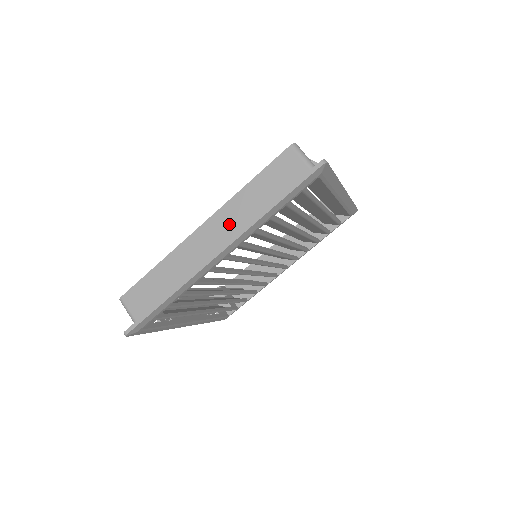
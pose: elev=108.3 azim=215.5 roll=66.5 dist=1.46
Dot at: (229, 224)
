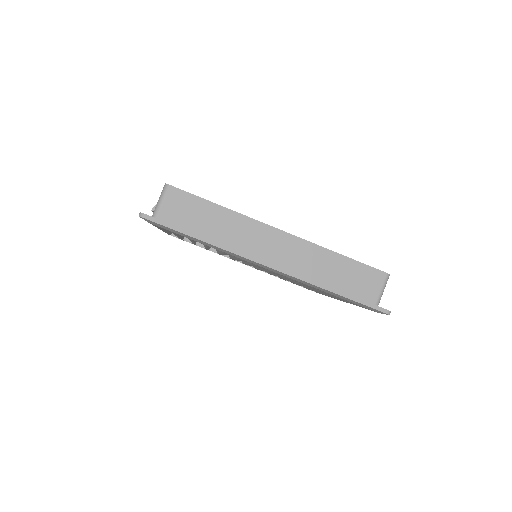
Dot at: (297, 257)
